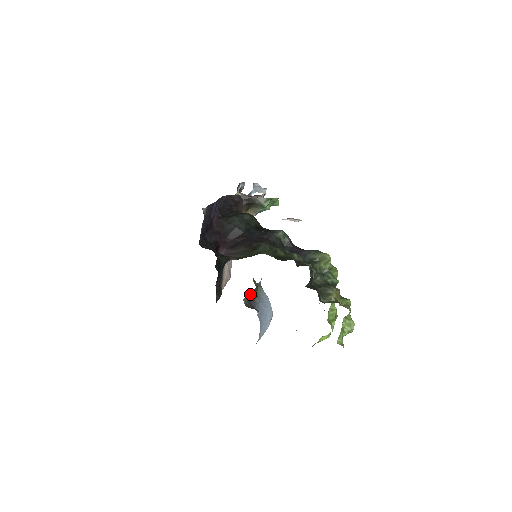
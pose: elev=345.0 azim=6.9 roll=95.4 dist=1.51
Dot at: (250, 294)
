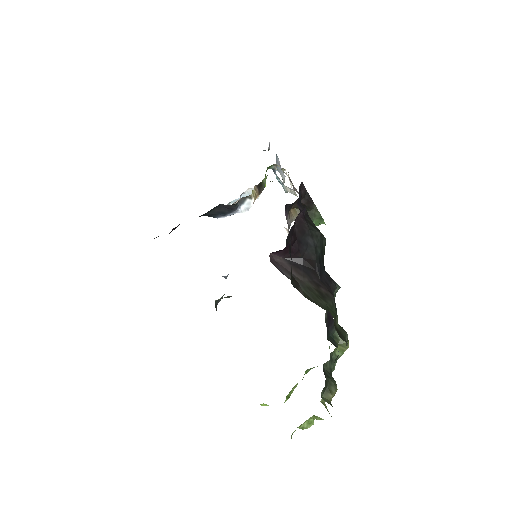
Dot at: (227, 296)
